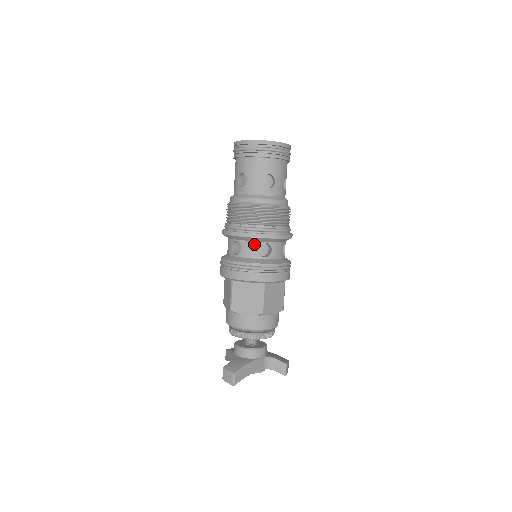
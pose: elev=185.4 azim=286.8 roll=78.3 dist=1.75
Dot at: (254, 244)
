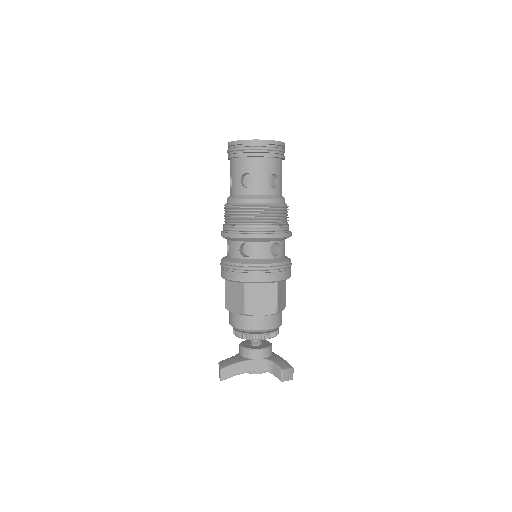
Dot at: (236, 244)
